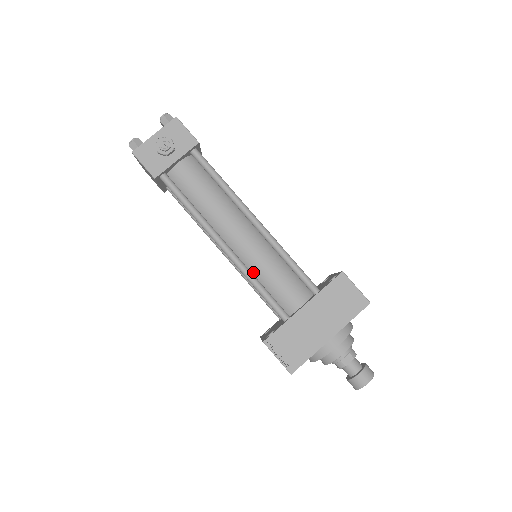
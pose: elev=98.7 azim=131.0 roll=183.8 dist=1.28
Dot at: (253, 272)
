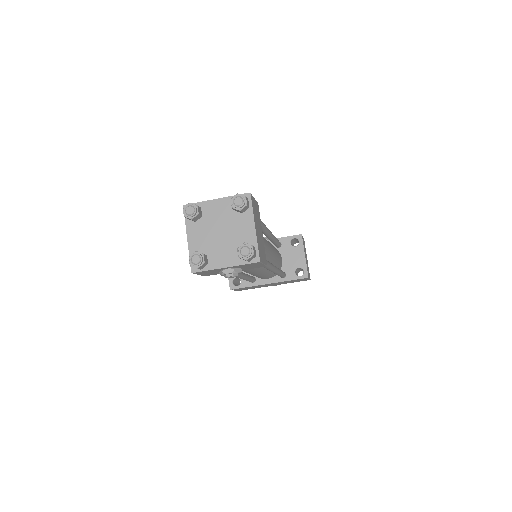
Dot at: occluded
